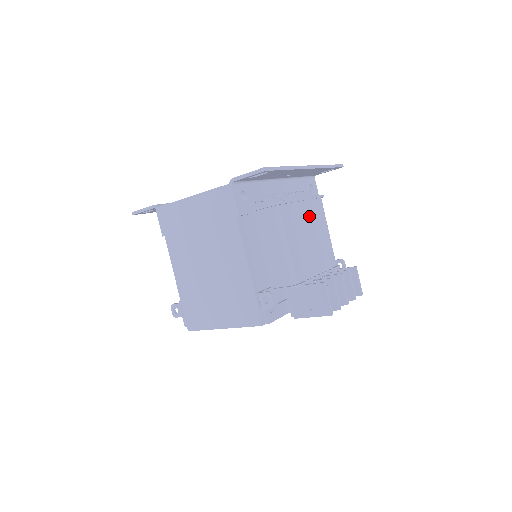
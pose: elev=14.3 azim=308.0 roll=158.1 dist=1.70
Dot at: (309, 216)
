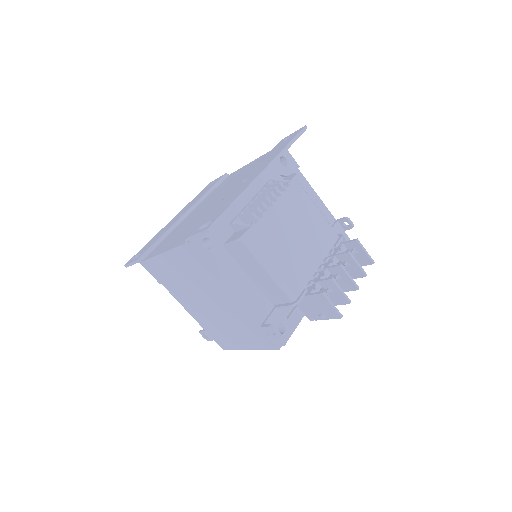
Dot at: (287, 213)
